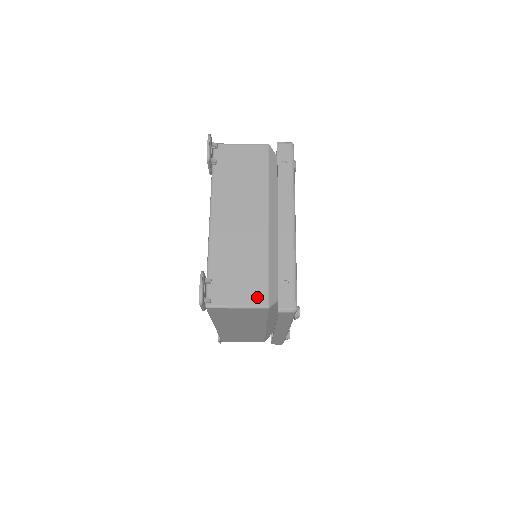
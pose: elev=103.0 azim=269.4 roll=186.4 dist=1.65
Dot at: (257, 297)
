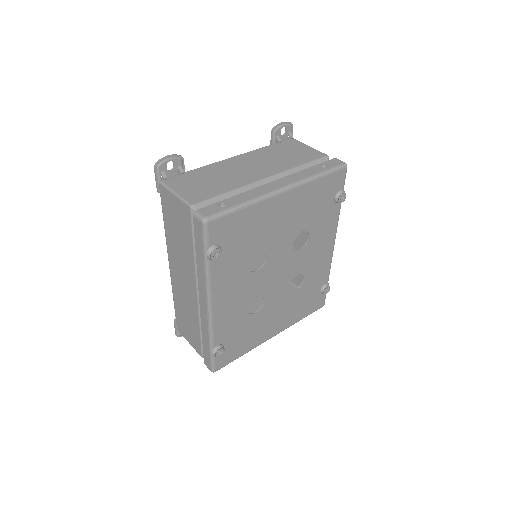
Dot at: (194, 197)
